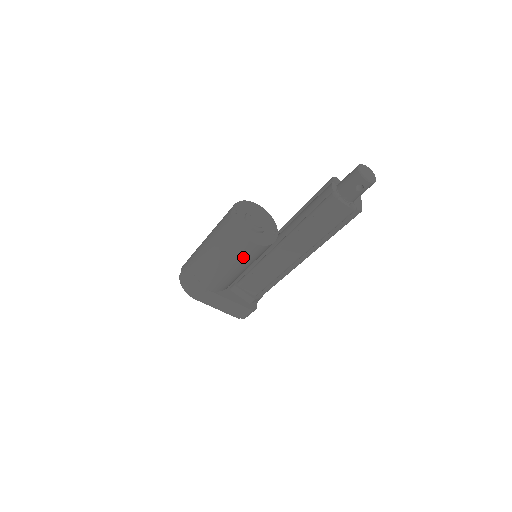
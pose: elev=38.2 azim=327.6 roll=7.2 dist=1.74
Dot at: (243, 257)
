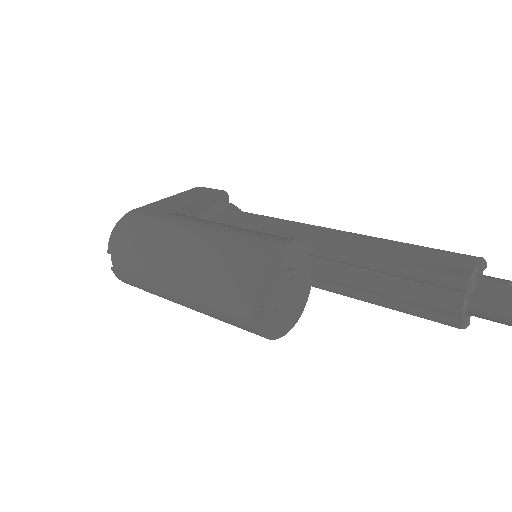
Dot at: occluded
